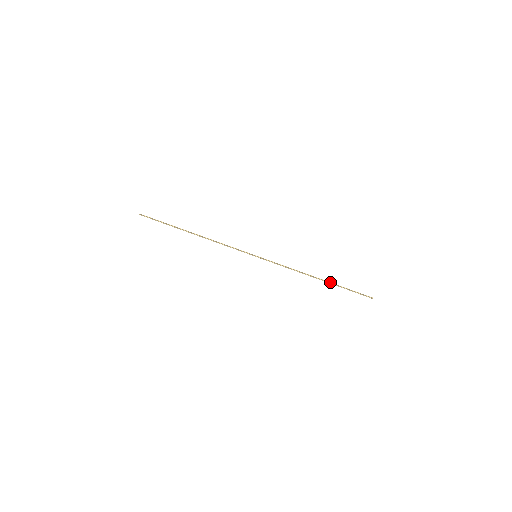
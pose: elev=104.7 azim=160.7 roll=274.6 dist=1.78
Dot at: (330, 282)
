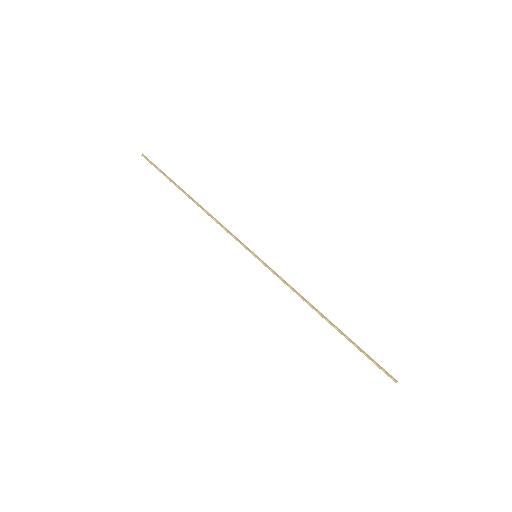
Dot at: occluded
